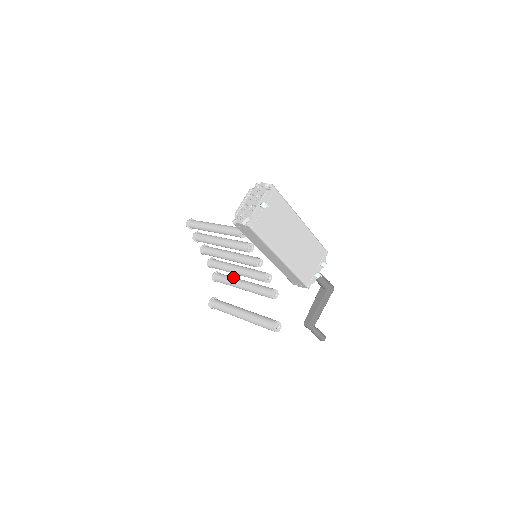
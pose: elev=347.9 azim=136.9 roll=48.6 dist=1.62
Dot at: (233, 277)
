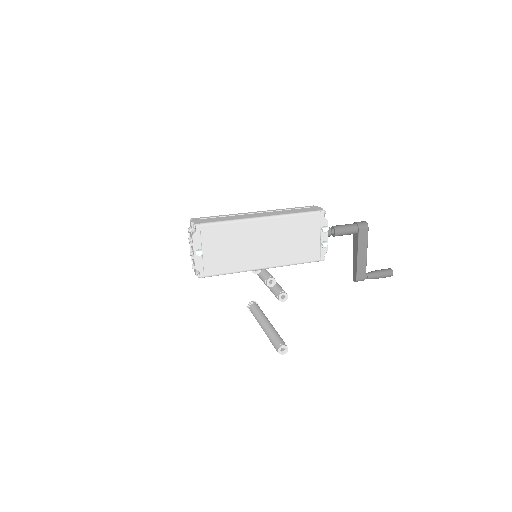
Dot at: occluded
